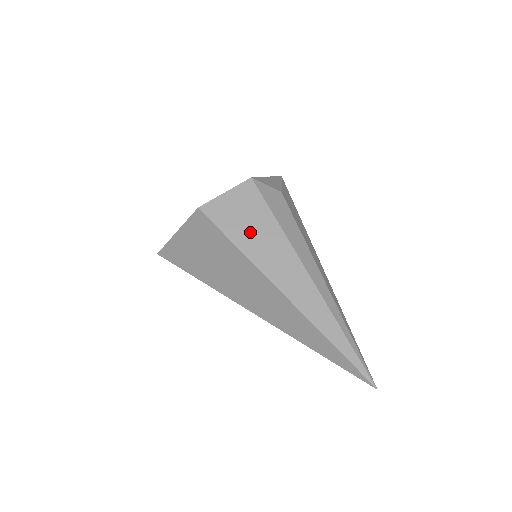
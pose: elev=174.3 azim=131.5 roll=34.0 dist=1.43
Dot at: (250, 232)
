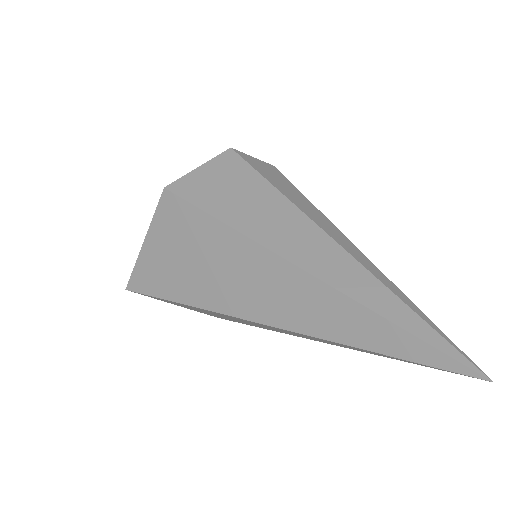
Dot at: (238, 203)
